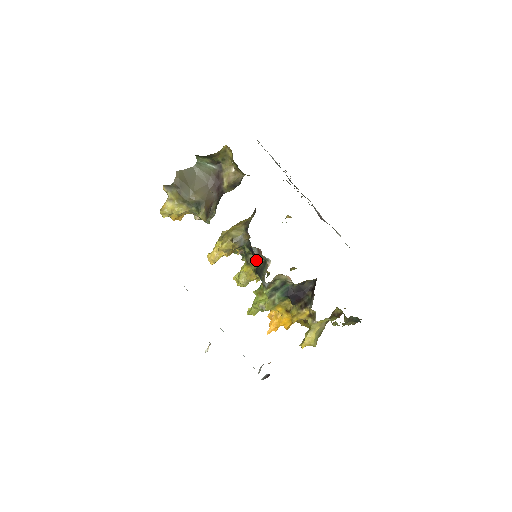
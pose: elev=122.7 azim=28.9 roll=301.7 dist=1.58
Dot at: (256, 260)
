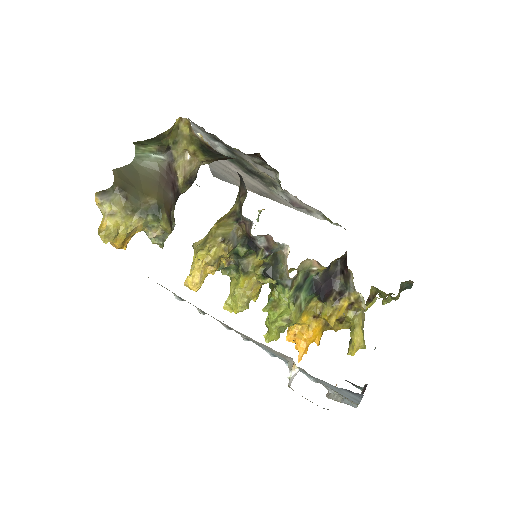
Dot at: (265, 255)
